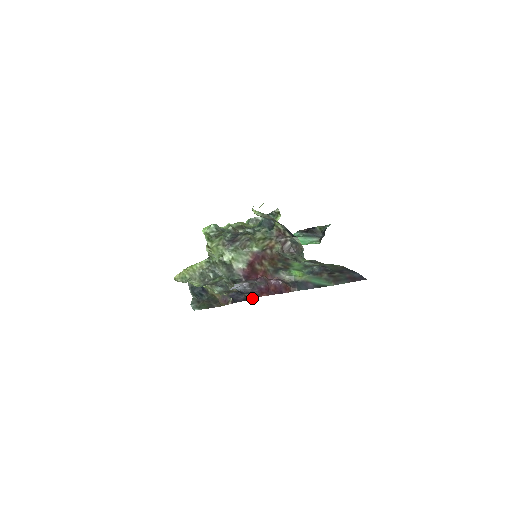
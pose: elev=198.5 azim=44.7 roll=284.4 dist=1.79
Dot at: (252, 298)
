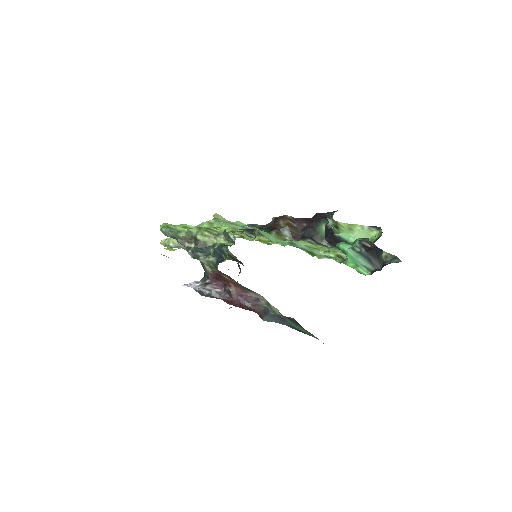
Dot at: occluded
